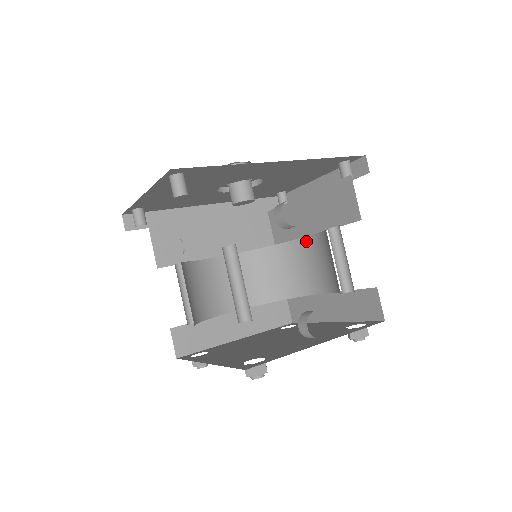
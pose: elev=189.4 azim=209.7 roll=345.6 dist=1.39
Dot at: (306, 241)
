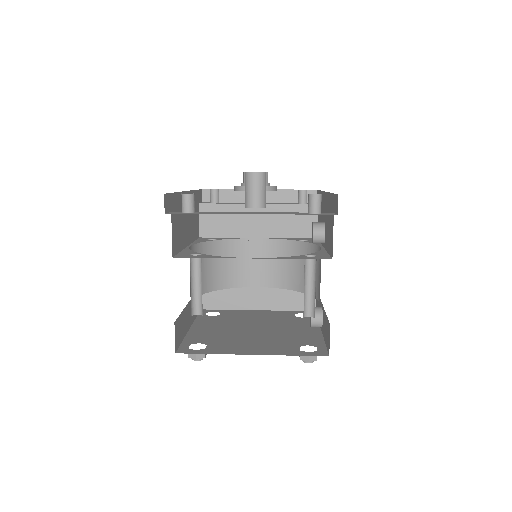
Dot at: (251, 242)
